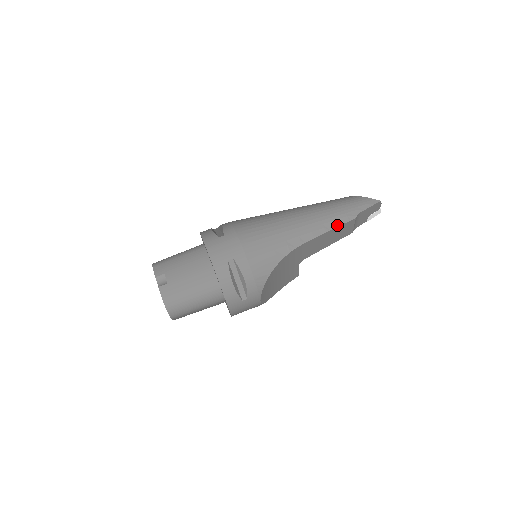
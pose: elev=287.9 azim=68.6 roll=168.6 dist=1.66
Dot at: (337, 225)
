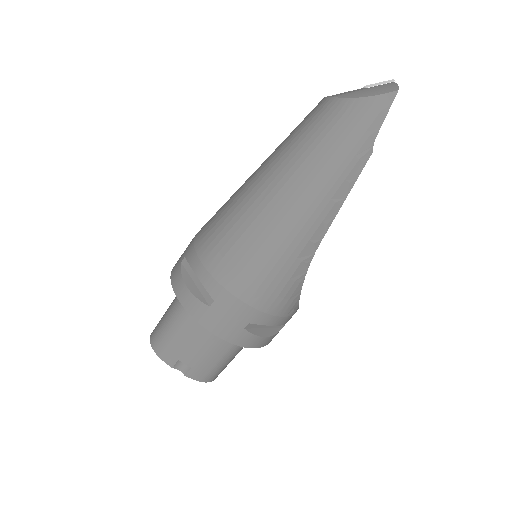
Dot at: (351, 184)
